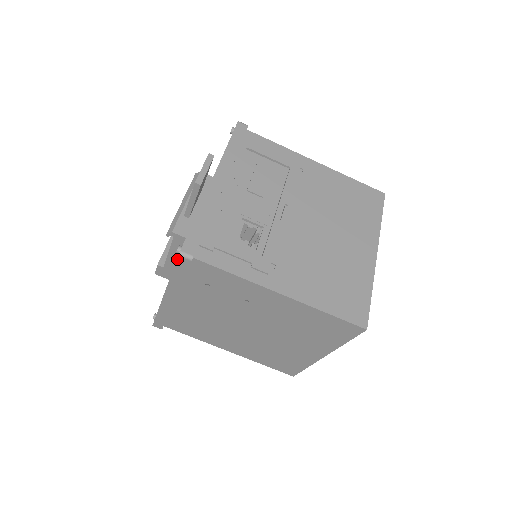
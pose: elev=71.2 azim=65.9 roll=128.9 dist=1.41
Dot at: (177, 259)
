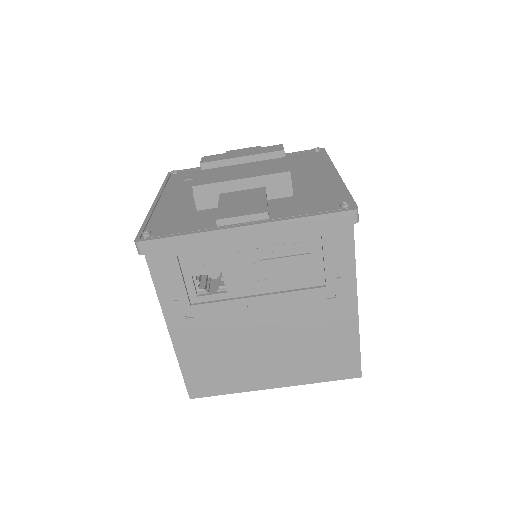
Dot at: (136, 237)
